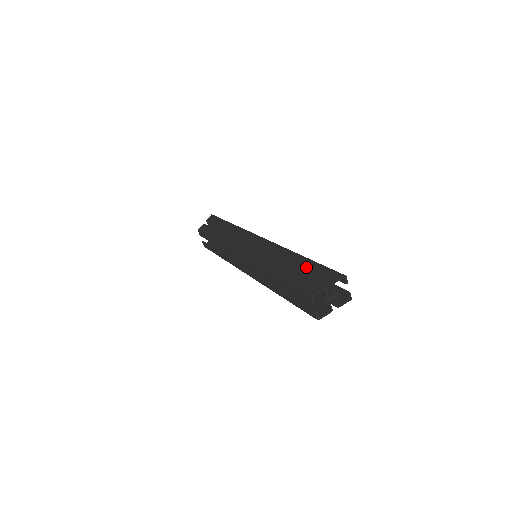
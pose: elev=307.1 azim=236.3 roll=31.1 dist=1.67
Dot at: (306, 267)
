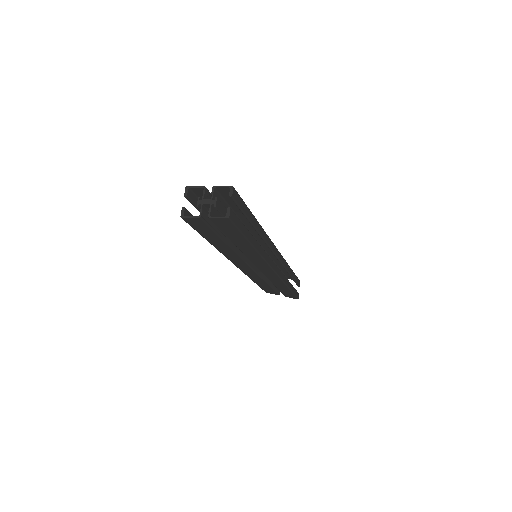
Dot at: (236, 208)
